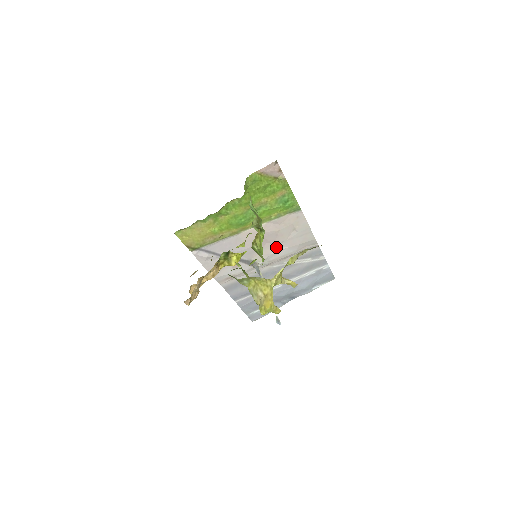
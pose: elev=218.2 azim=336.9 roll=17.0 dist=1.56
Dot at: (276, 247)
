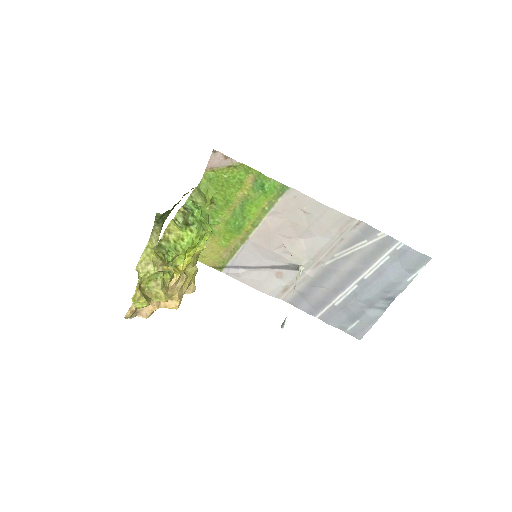
Dot at: (305, 240)
